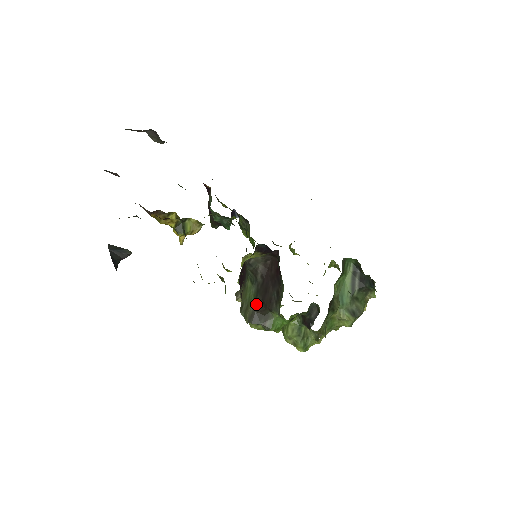
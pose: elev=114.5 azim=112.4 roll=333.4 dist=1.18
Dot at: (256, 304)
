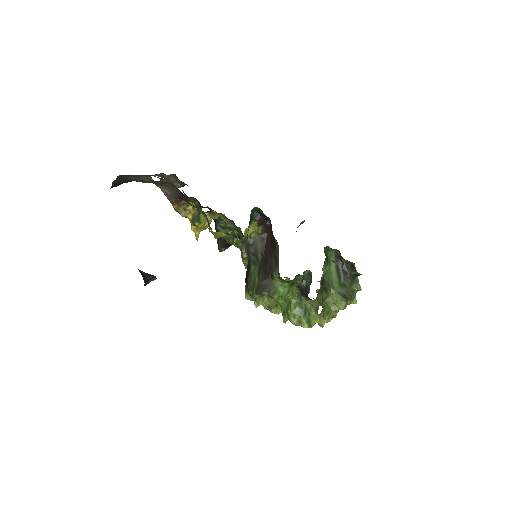
Dot at: (260, 277)
